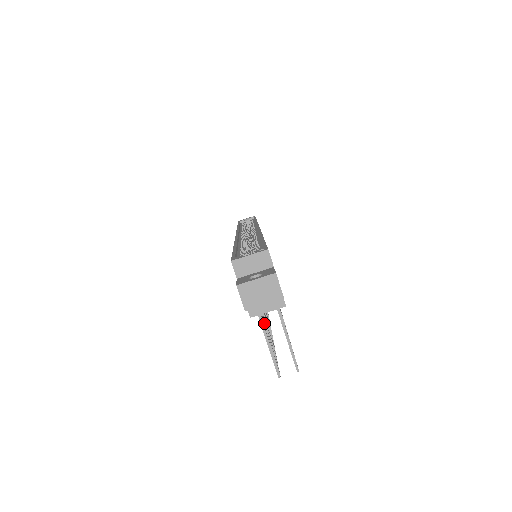
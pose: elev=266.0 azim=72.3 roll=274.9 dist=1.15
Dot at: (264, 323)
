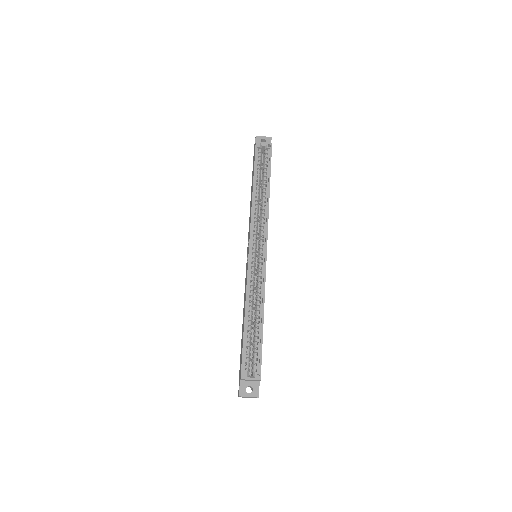
Dot at: occluded
